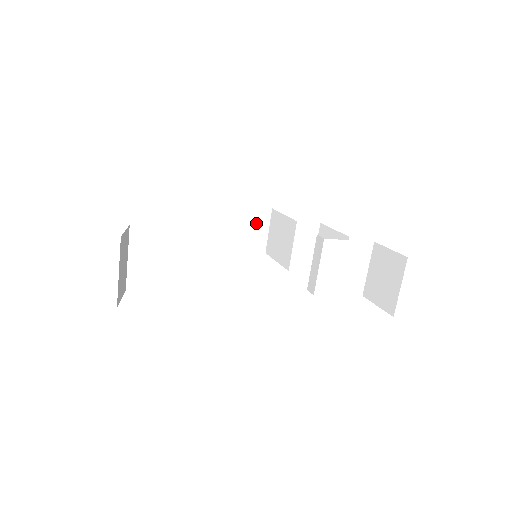
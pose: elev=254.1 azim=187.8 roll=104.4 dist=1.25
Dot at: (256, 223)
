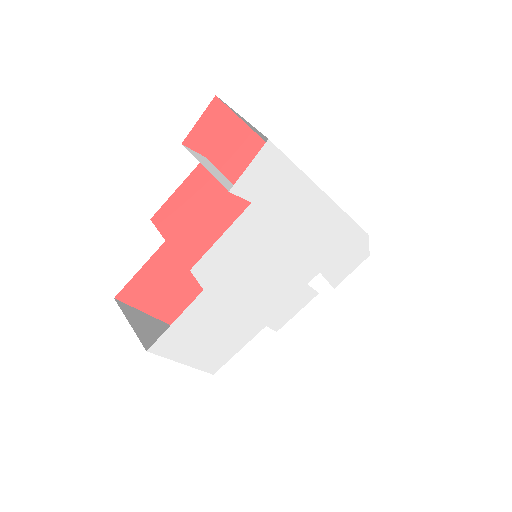
Dot at: occluded
